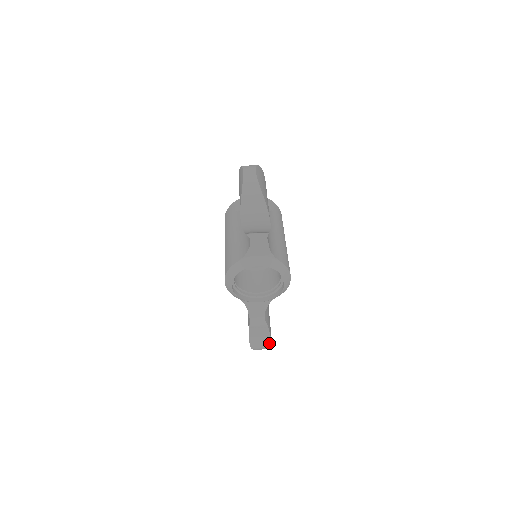
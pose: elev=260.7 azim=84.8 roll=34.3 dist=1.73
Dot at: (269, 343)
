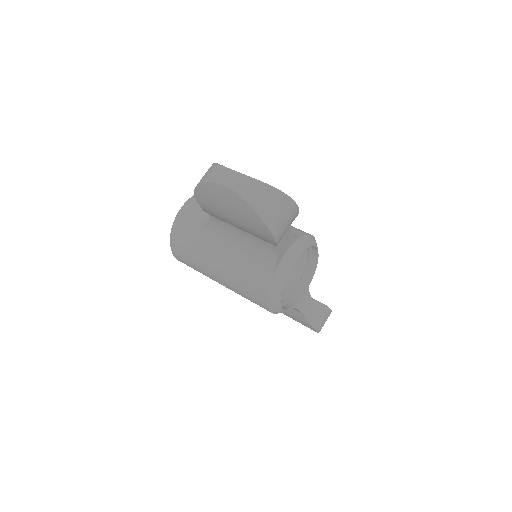
Dot at: (329, 312)
